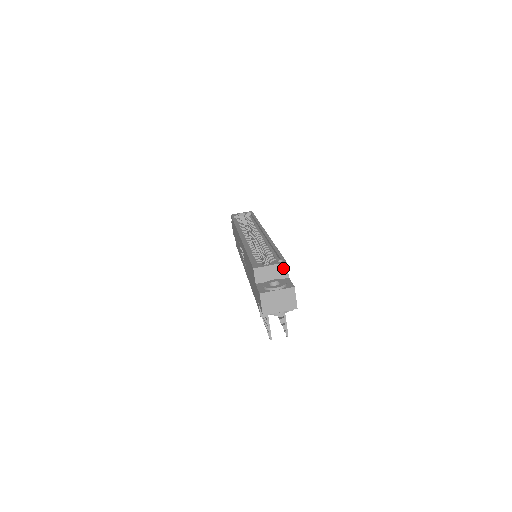
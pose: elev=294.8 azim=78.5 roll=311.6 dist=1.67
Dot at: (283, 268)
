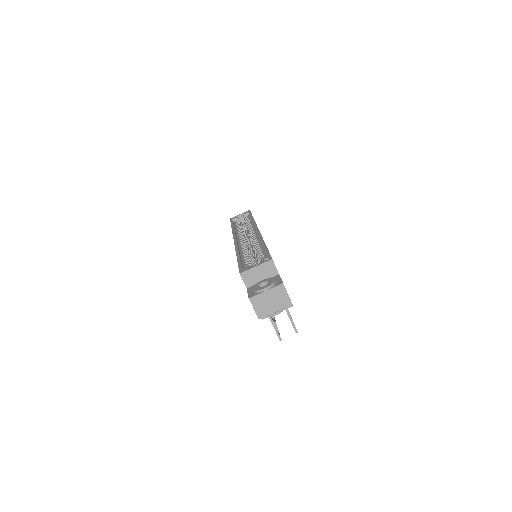
Dot at: (270, 266)
